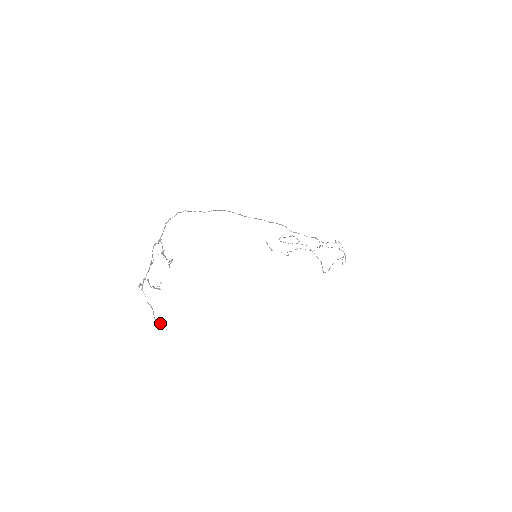
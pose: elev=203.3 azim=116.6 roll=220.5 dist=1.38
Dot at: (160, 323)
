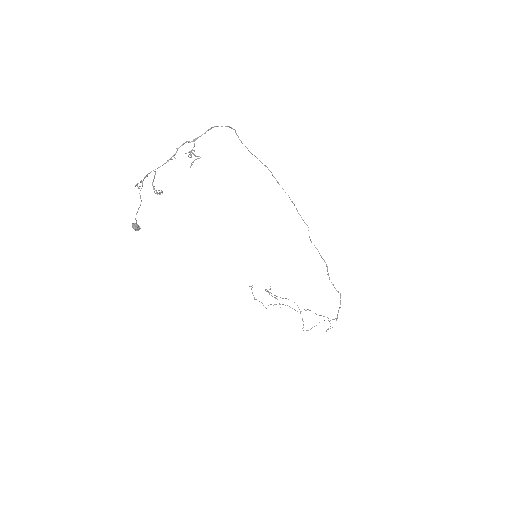
Dot at: (137, 226)
